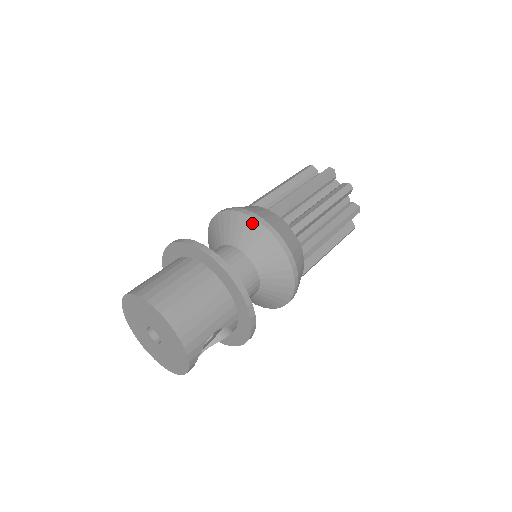
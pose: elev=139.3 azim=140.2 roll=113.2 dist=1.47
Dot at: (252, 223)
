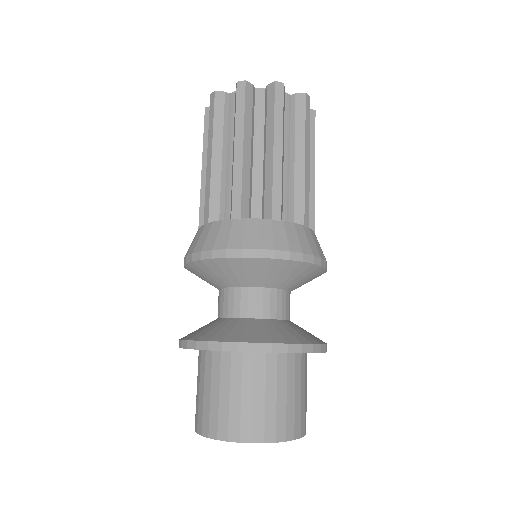
Dot at: (282, 264)
